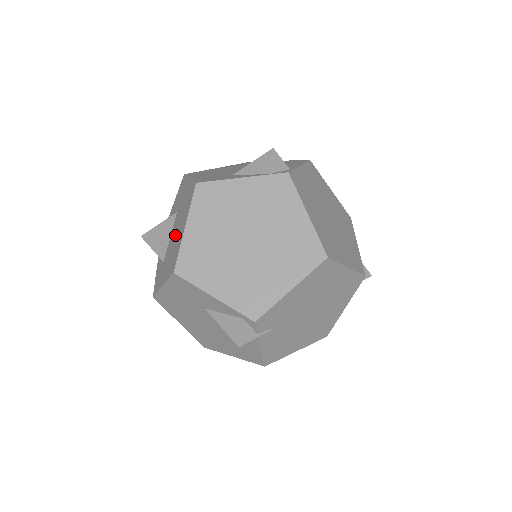
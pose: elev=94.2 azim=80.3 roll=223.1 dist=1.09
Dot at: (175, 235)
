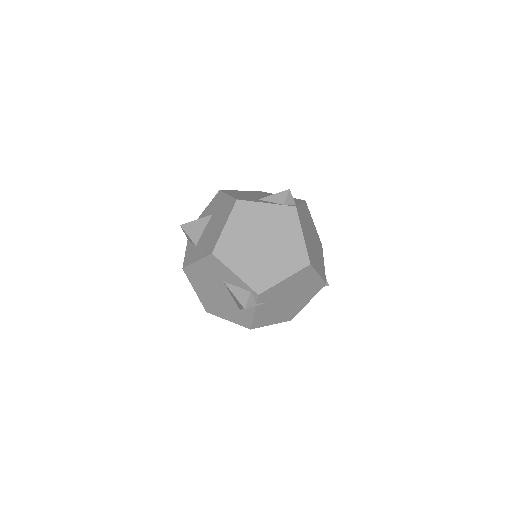
Dot at: (212, 230)
